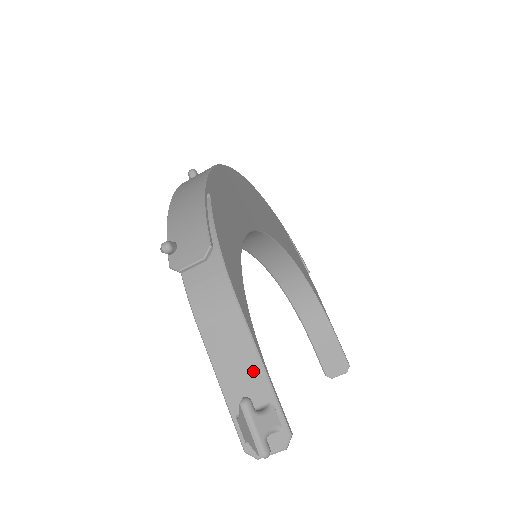
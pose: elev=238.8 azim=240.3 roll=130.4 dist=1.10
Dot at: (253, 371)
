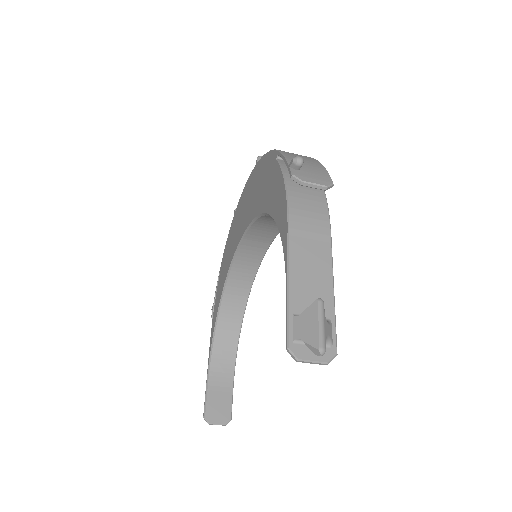
Dot at: (324, 288)
